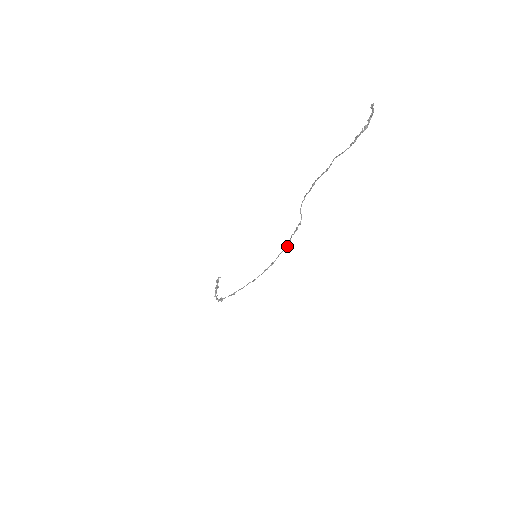
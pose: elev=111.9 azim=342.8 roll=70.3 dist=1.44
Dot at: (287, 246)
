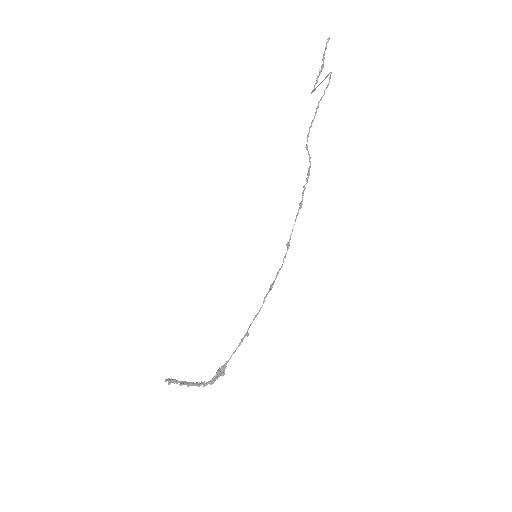
Dot at: (301, 207)
